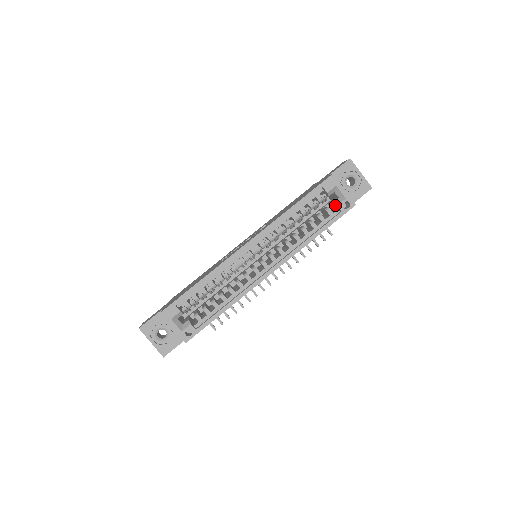
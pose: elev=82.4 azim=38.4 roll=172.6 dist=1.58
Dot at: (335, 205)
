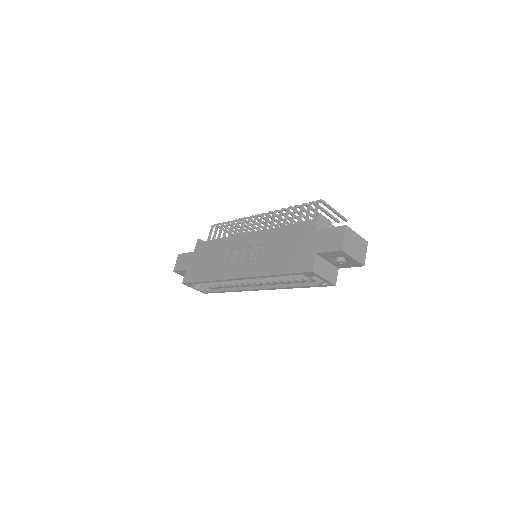
Dot at: (317, 278)
